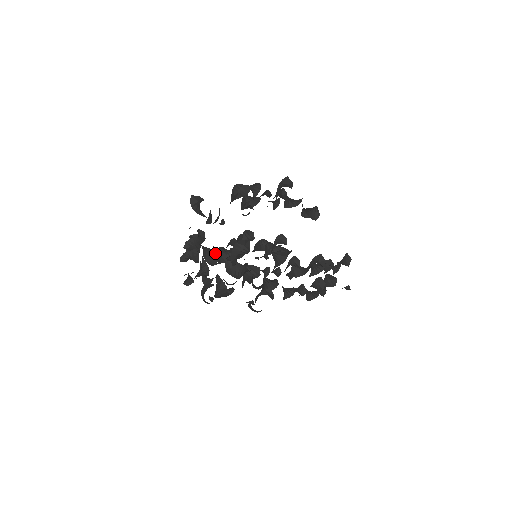
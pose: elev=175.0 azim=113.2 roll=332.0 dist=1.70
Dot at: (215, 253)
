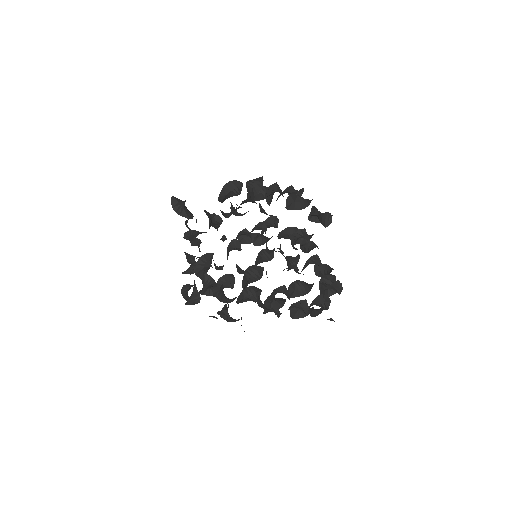
Dot at: (193, 257)
